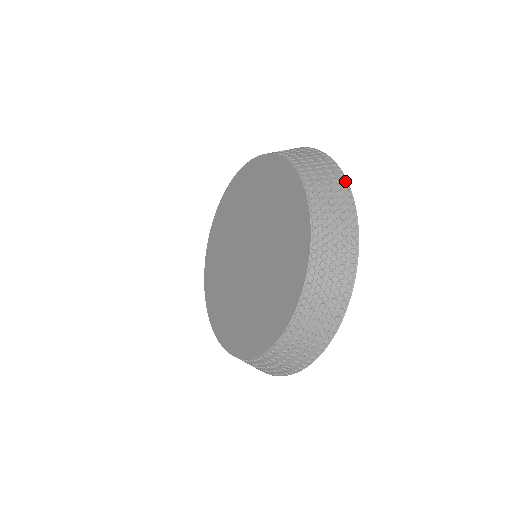
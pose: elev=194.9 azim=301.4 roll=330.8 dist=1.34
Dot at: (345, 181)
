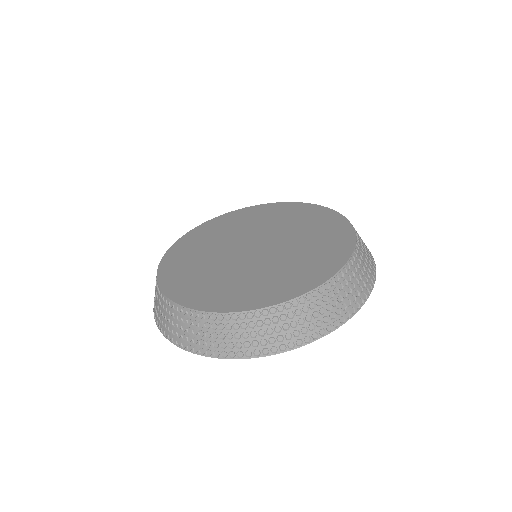
Dot at: occluded
